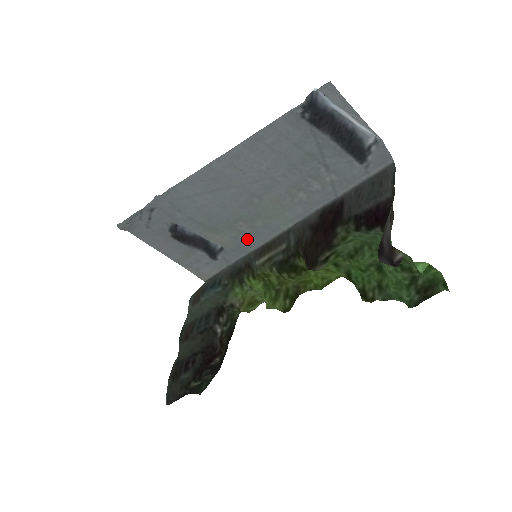
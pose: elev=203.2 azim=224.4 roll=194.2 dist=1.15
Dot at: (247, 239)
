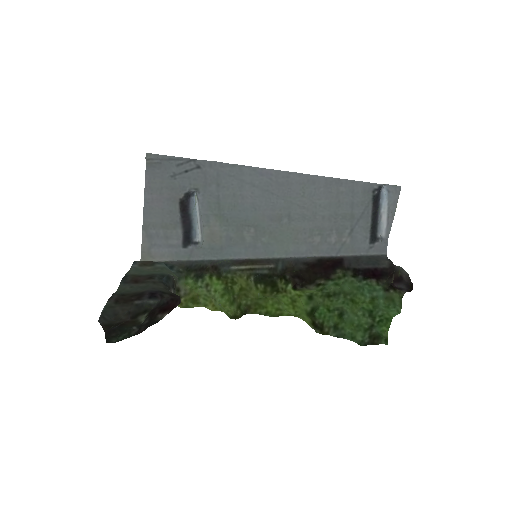
Dot at: (237, 246)
